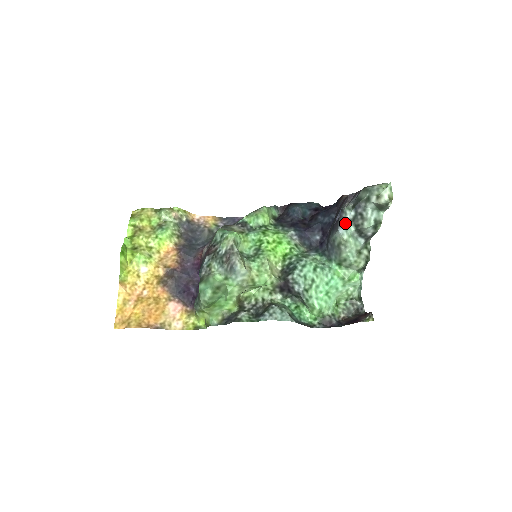
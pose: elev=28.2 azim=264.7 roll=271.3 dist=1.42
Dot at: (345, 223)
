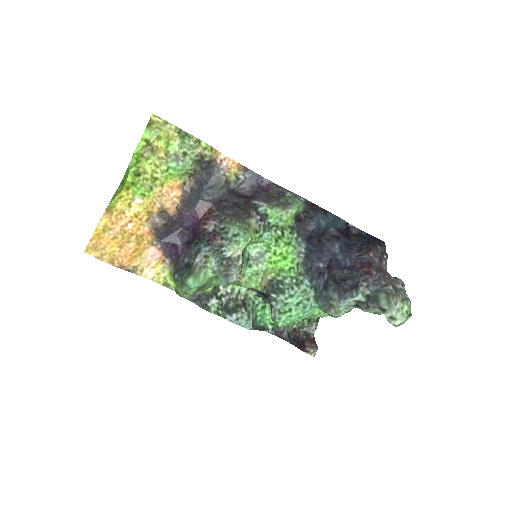
Dot at: (350, 301)
